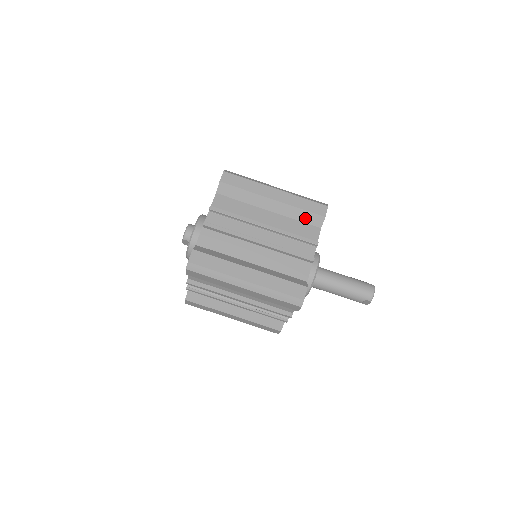
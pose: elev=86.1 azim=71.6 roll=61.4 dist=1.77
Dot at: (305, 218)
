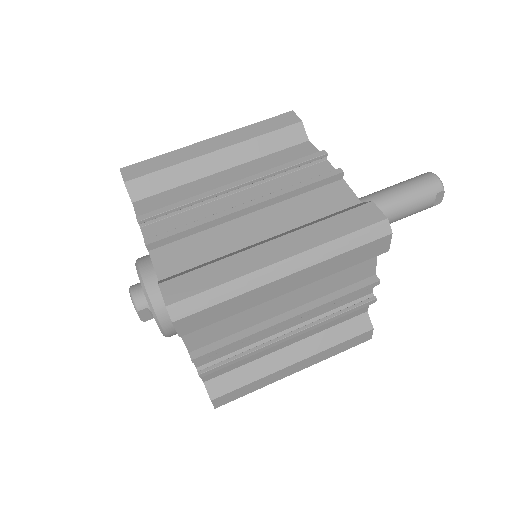
Dot at: (278, 143)
